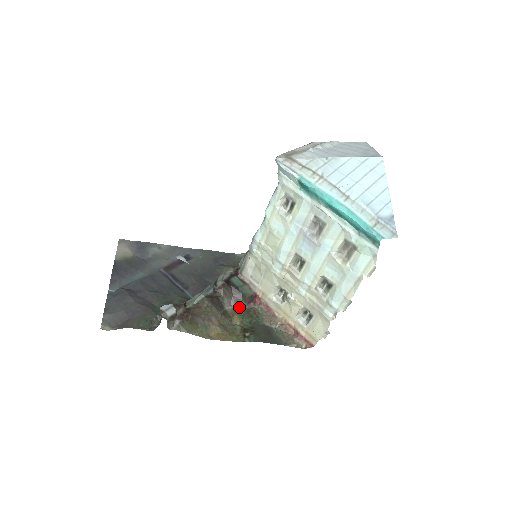
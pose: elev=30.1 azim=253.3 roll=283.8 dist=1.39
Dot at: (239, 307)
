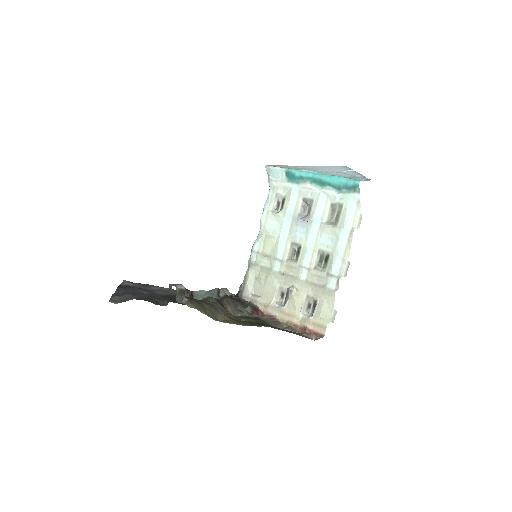
Dot at: (243, 315)
